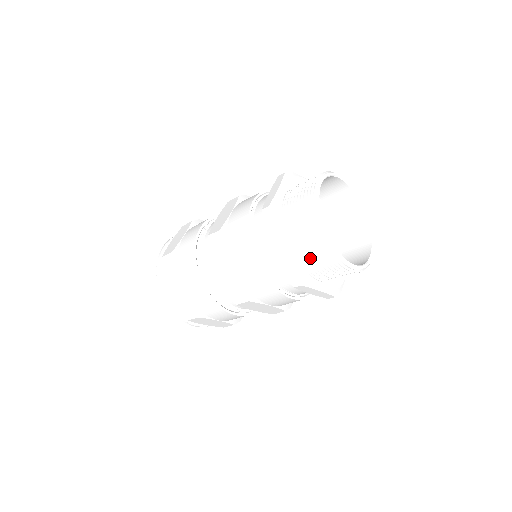
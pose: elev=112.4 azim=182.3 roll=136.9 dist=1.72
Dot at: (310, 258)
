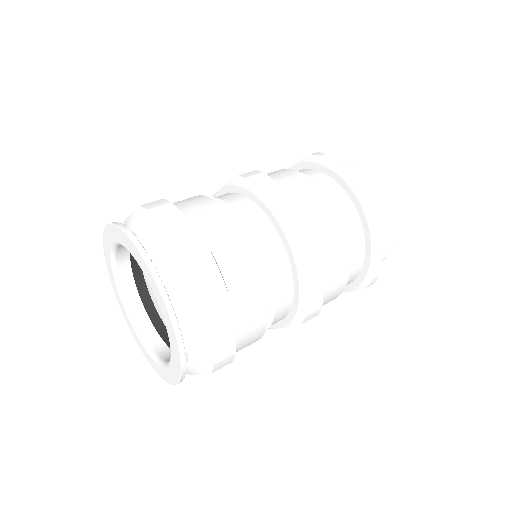
Dot at: occluded
